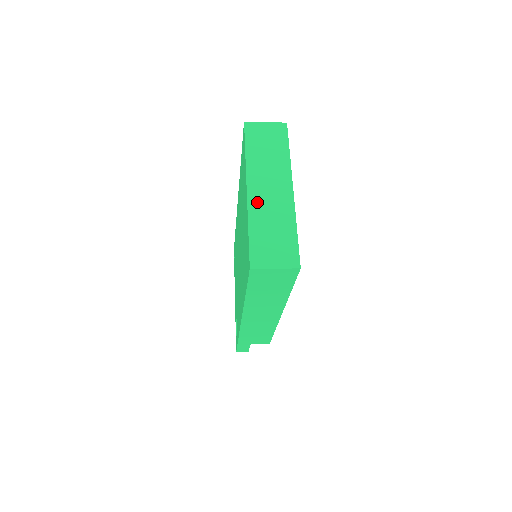
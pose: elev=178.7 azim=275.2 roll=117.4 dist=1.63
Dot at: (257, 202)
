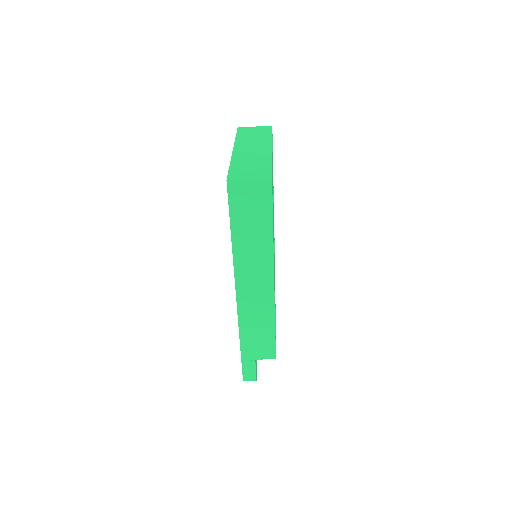
Dot at: (240, 154)
